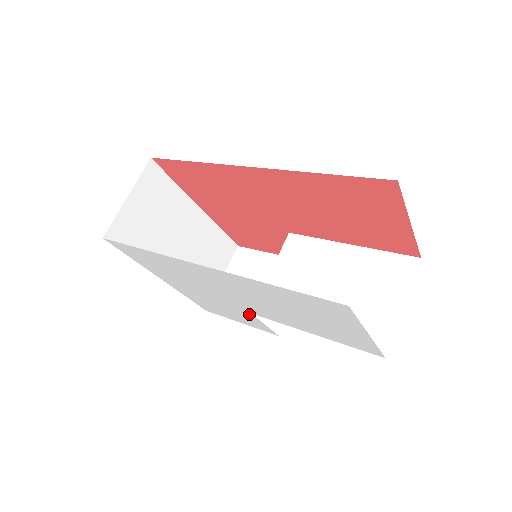
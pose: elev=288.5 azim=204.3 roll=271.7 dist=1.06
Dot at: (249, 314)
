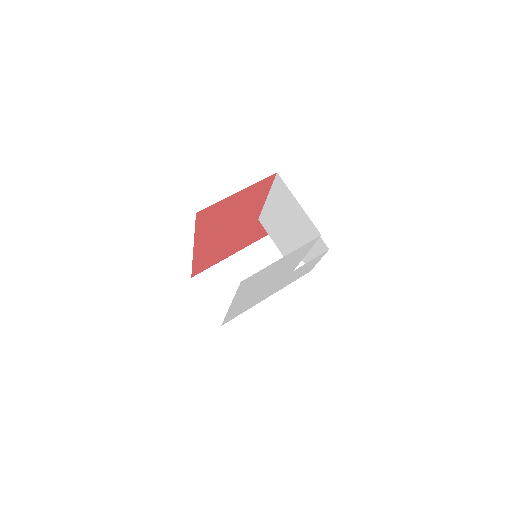
Dot at: (295, 270)
